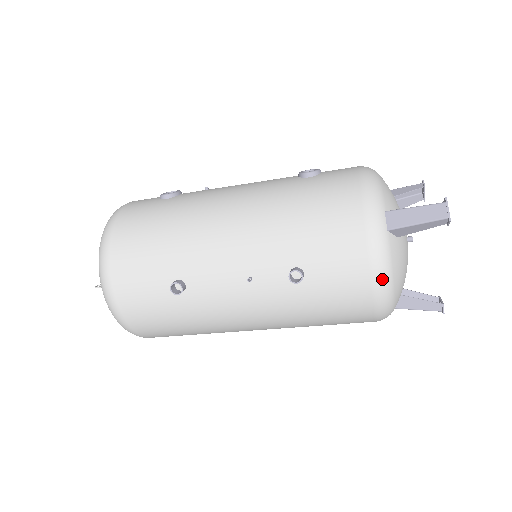
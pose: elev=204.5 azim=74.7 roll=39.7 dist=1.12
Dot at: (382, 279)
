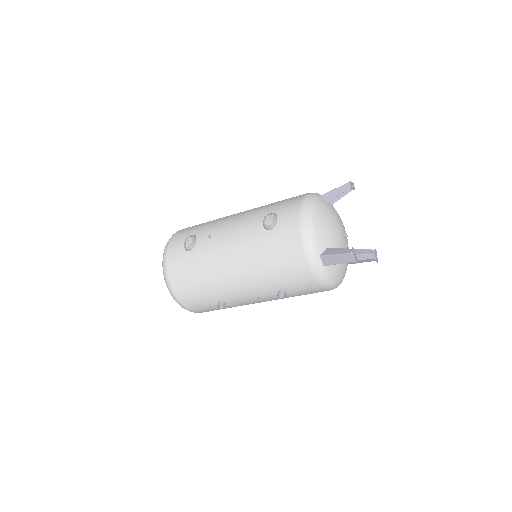
Dot at: (329, 286)
